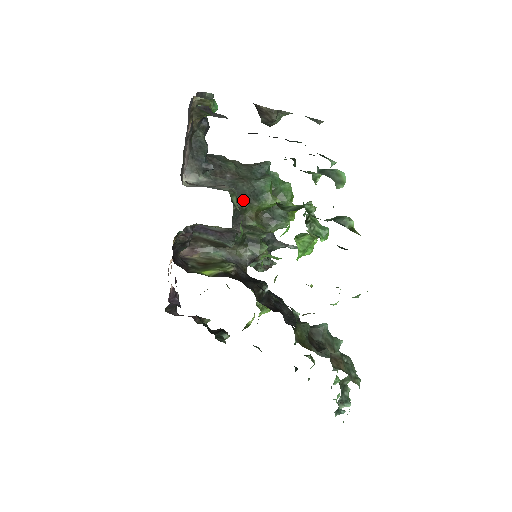
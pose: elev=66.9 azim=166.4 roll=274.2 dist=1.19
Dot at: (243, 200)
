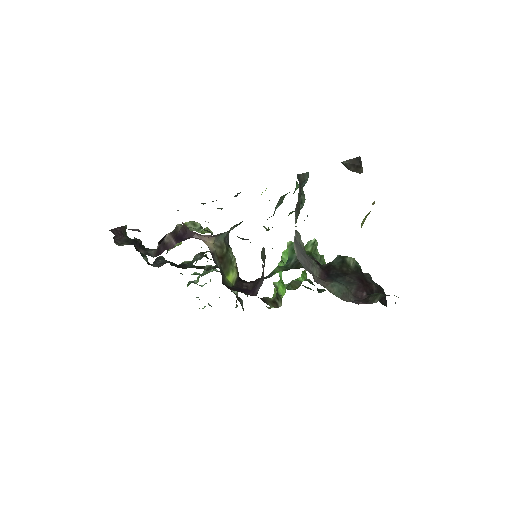
Dot at: occluded
